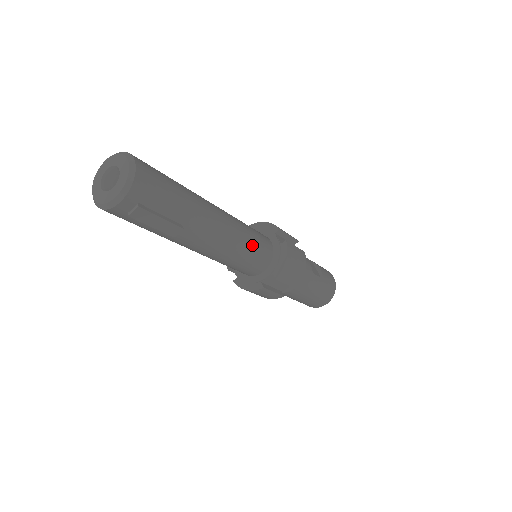
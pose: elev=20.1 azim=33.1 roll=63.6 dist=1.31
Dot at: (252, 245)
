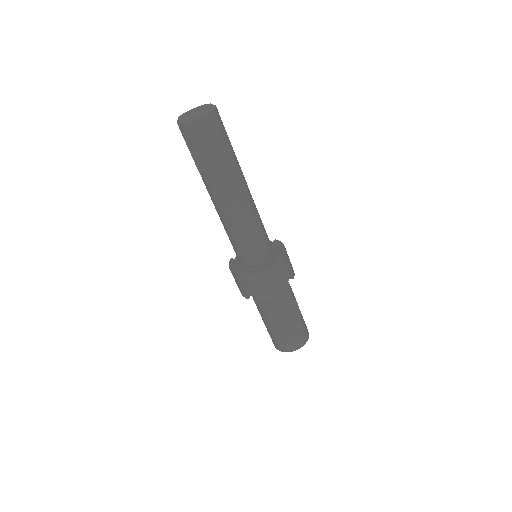
Dot at: (250, 237)
